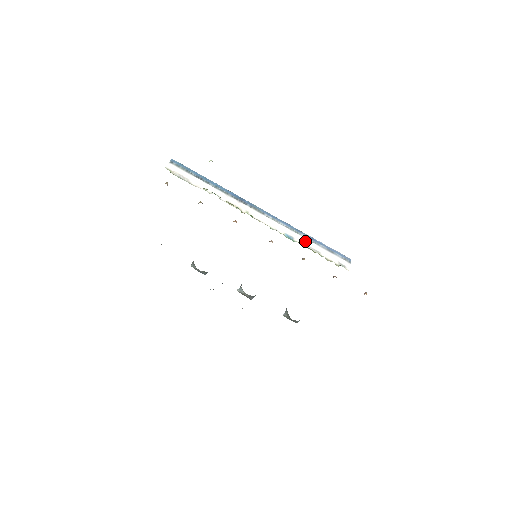
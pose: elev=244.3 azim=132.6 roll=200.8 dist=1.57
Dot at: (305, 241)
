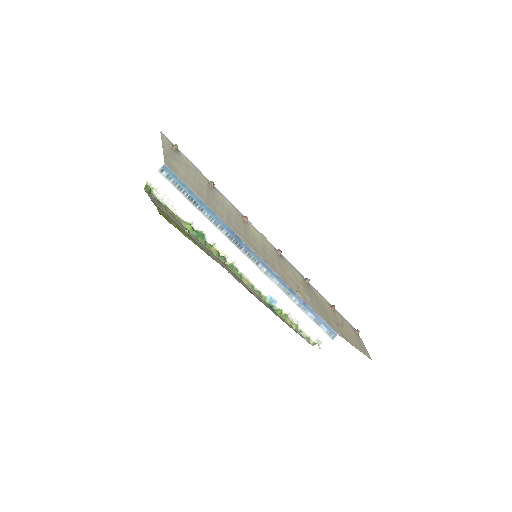
Dot at: (291, 307)
